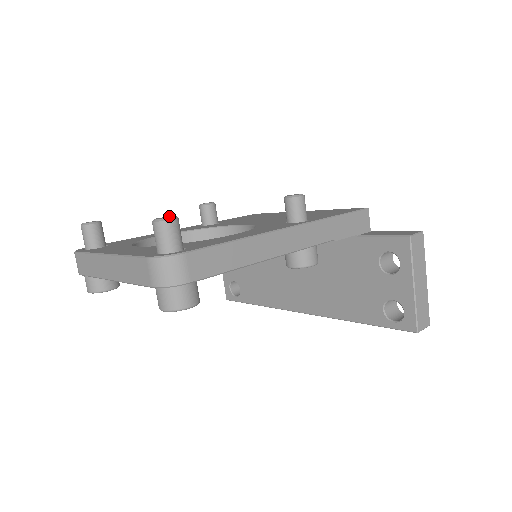
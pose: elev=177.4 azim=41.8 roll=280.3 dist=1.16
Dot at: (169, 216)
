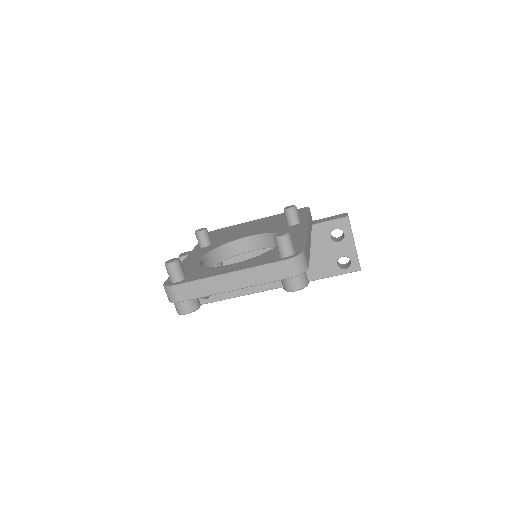
Dot at: (279, 233)
